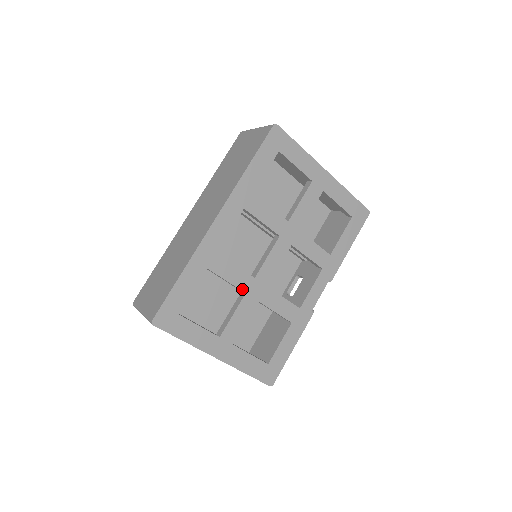
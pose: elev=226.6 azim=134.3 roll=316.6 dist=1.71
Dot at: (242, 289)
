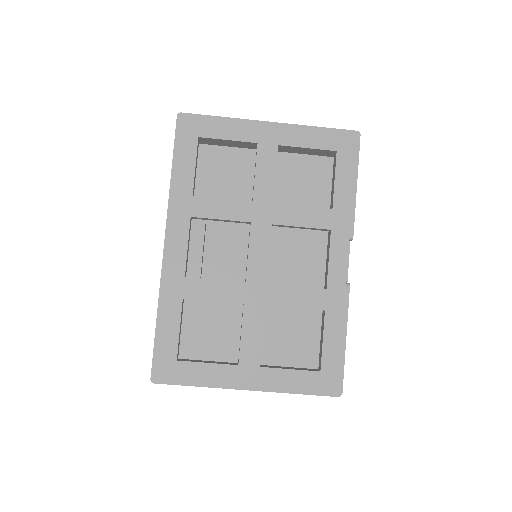
Dot at: (237, 301)
